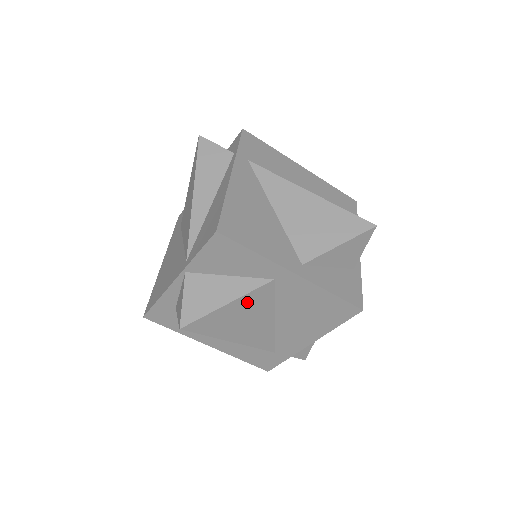
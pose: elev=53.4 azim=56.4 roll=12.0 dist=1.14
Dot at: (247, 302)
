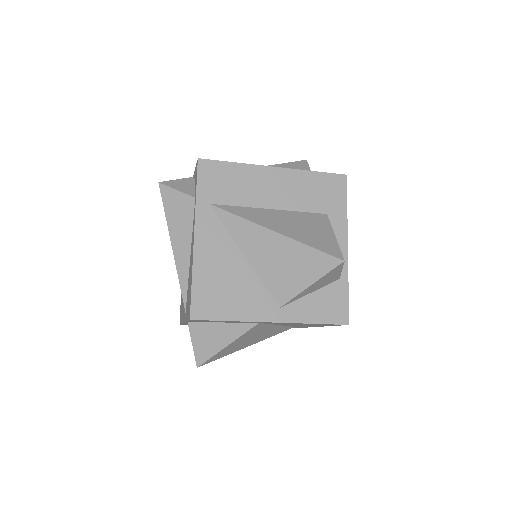
Dot at: (244, 337)
